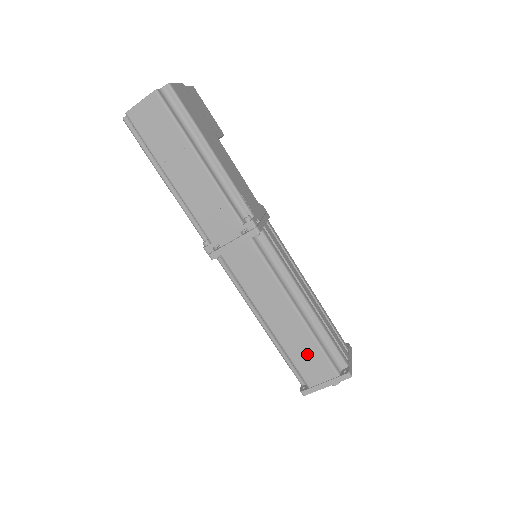
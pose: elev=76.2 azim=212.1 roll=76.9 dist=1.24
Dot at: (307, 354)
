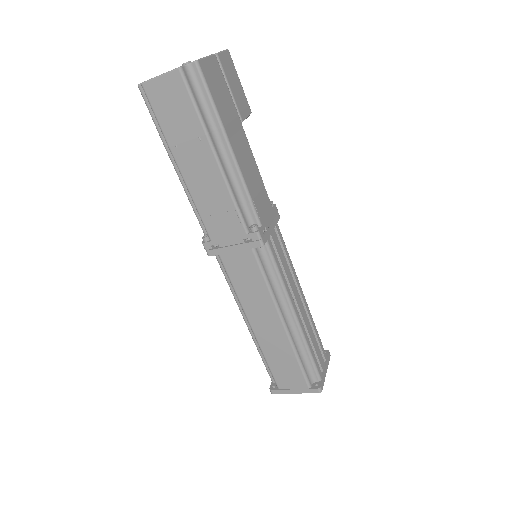
Dot at: (284, 362)
